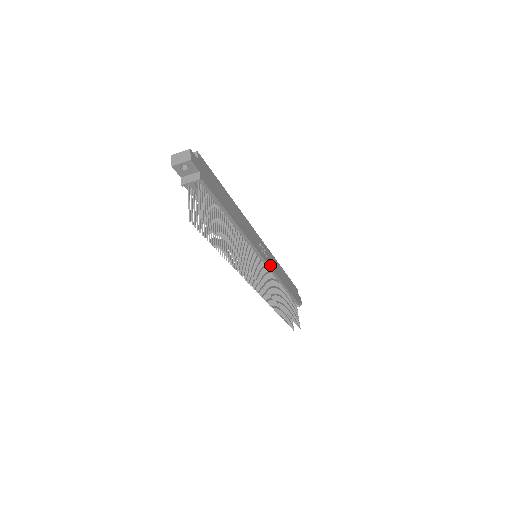
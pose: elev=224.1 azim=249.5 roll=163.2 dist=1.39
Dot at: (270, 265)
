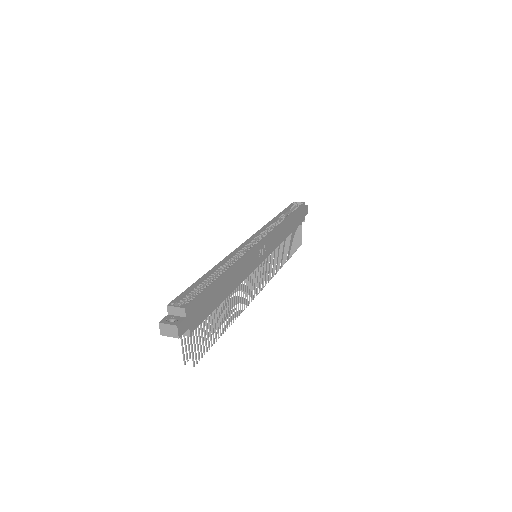
Dot at: (271, 251)
